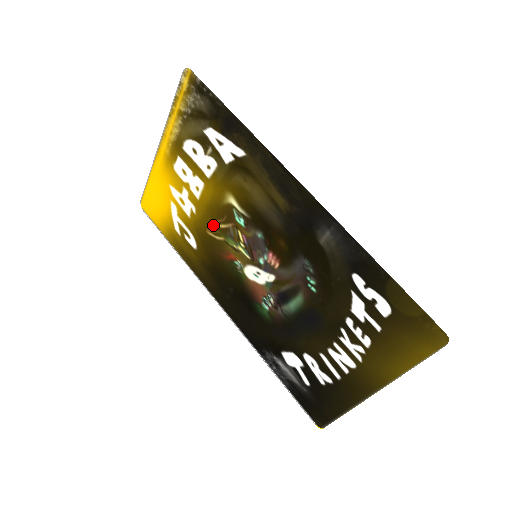
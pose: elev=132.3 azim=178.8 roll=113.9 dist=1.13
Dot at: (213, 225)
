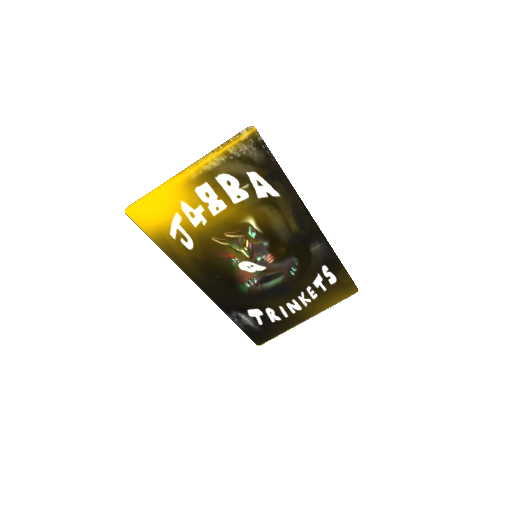
Dot at: (222, 235)
